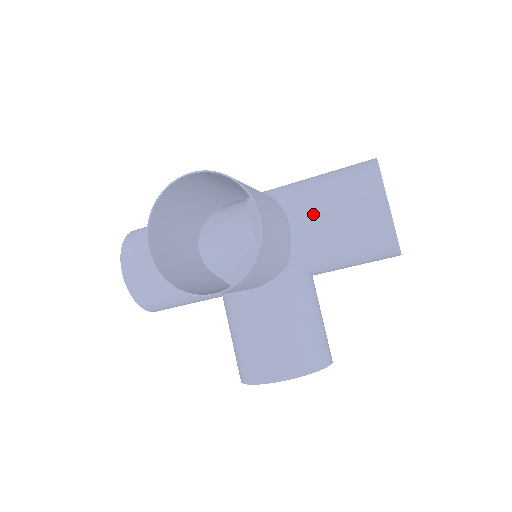
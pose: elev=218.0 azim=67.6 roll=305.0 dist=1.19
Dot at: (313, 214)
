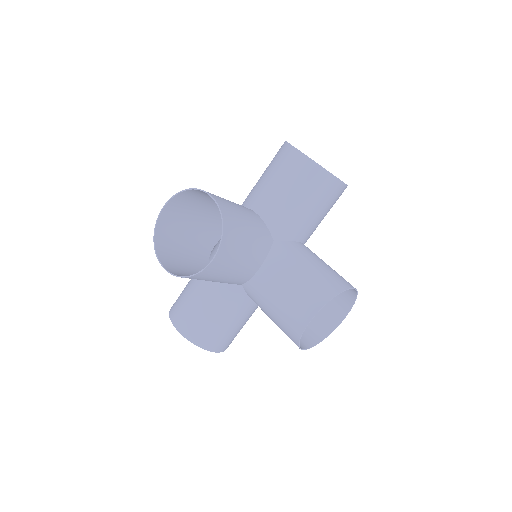
Dot at: (265, 195)
